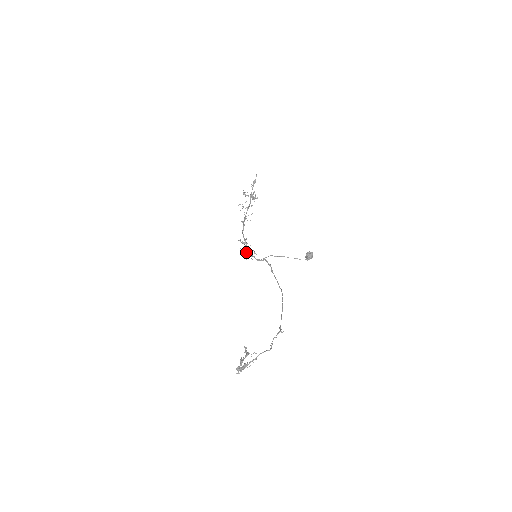
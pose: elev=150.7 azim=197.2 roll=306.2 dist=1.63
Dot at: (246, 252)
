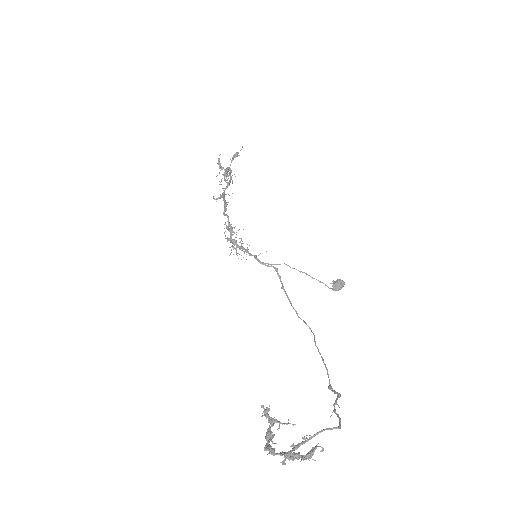
Dot at: (233, 244)
